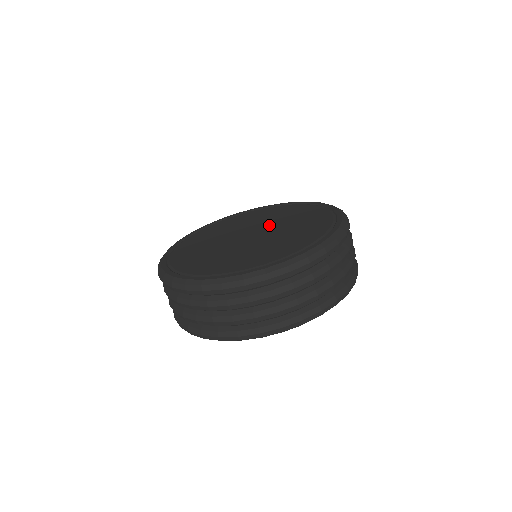
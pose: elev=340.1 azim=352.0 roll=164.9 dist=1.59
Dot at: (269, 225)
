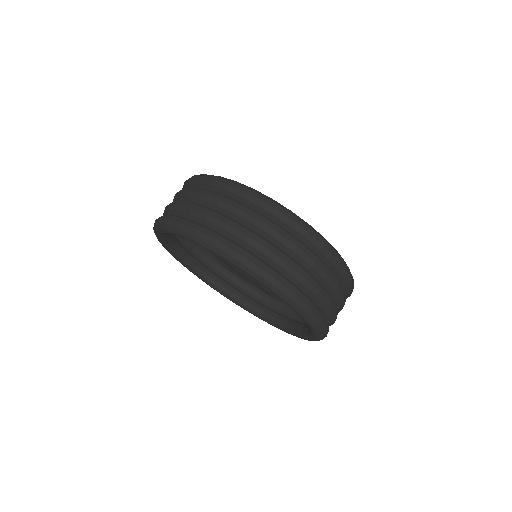
Dot at: occluded
